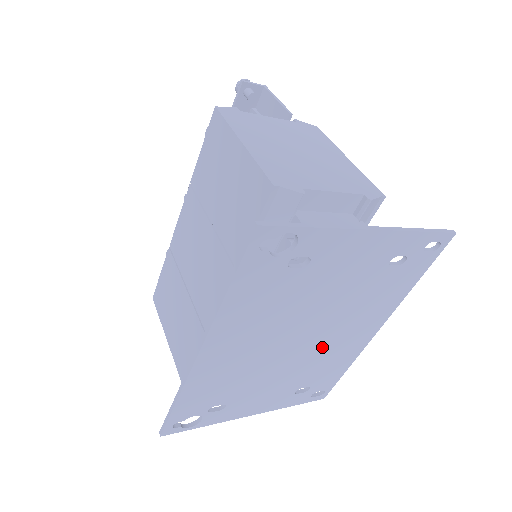
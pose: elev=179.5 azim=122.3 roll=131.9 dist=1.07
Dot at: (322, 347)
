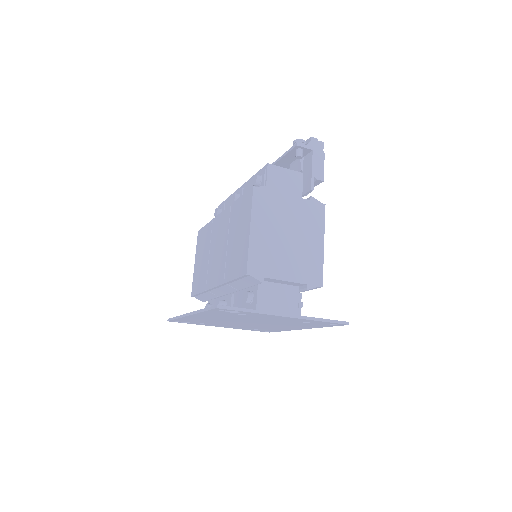
Dot at: (264, 325)
